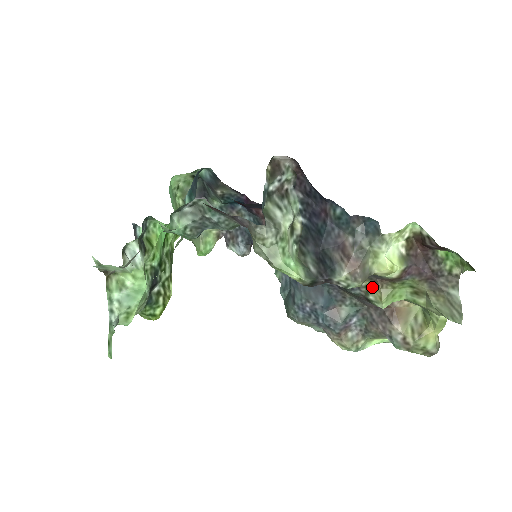
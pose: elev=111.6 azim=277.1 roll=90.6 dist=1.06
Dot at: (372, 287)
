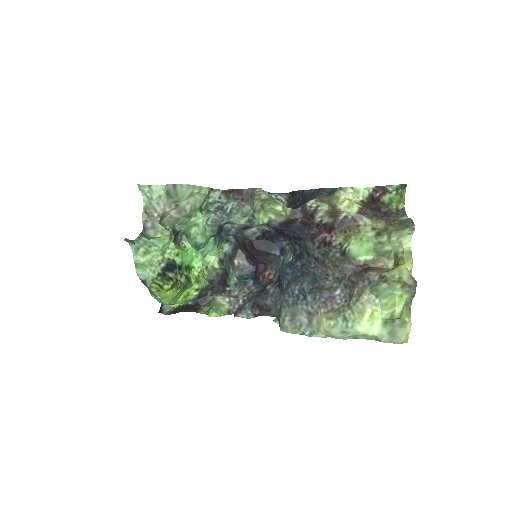
Dot at: (344, 240)
